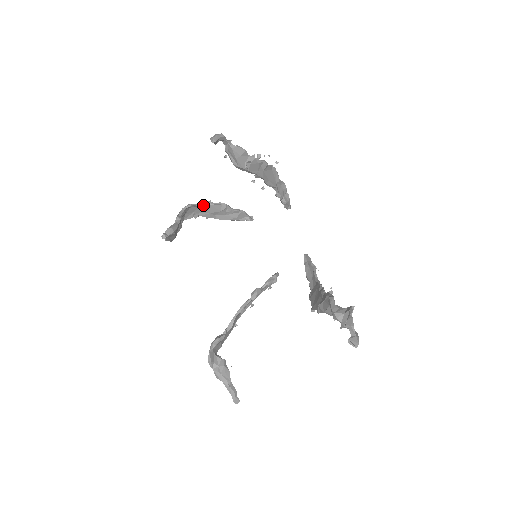
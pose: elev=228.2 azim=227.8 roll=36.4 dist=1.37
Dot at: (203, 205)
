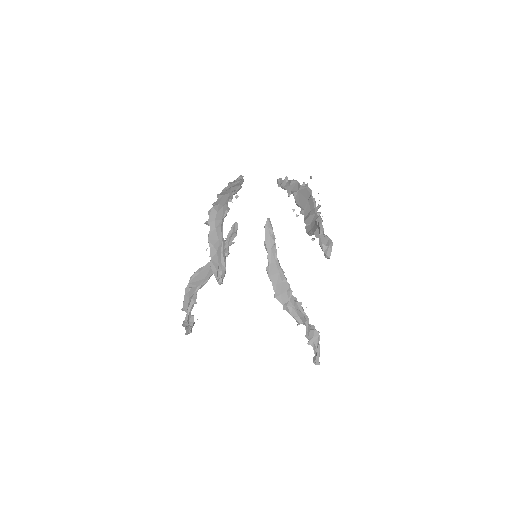
Dot at: (230, 200)
